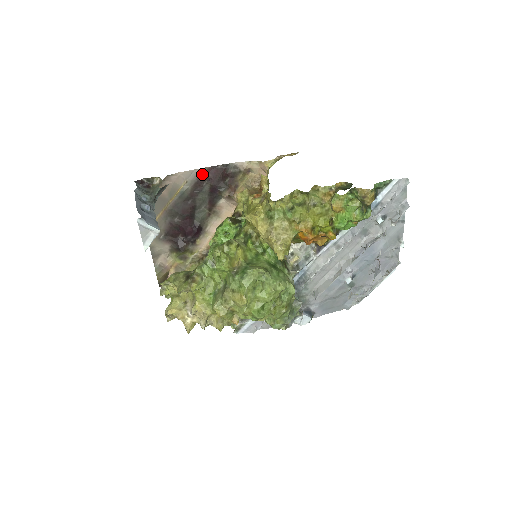
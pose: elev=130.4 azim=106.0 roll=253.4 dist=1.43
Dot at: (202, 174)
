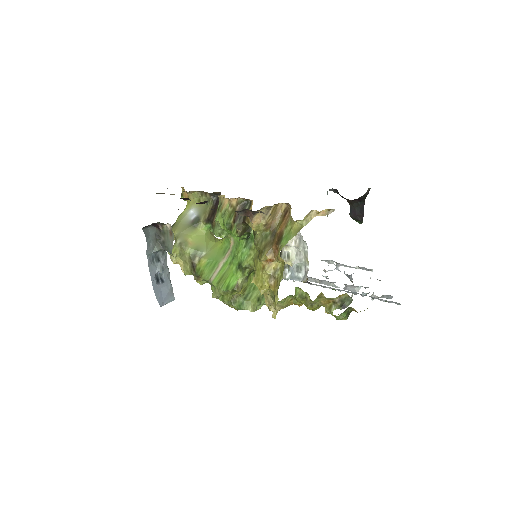
Dot at: occluded
